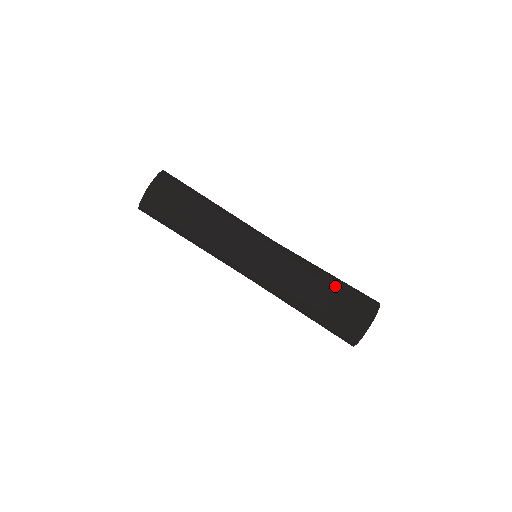
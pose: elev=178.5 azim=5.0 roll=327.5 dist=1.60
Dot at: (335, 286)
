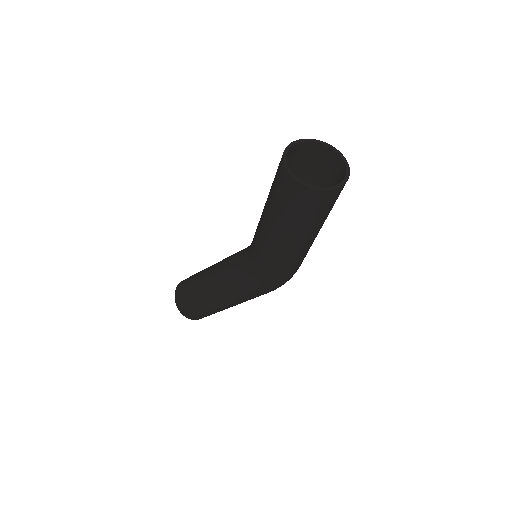
Dot at: occluded
